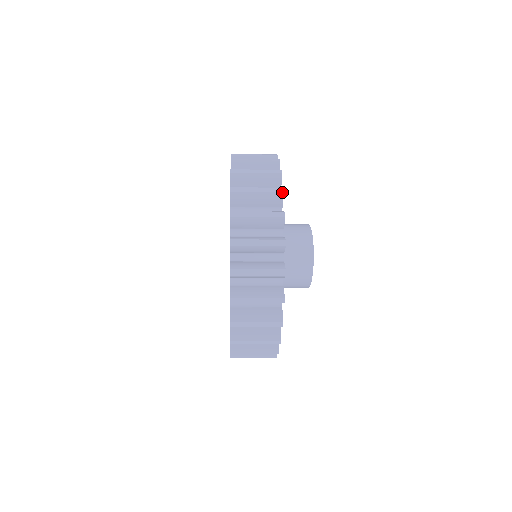
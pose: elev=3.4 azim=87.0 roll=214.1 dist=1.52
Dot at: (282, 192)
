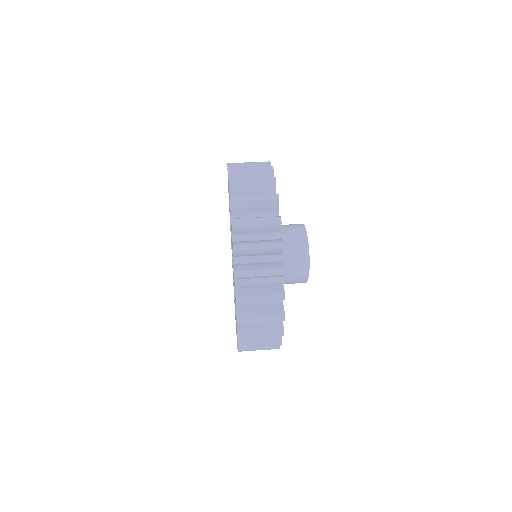
Dot at: (283, 274)
